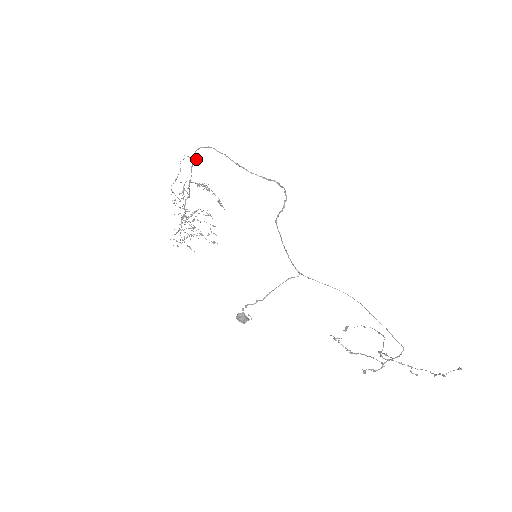
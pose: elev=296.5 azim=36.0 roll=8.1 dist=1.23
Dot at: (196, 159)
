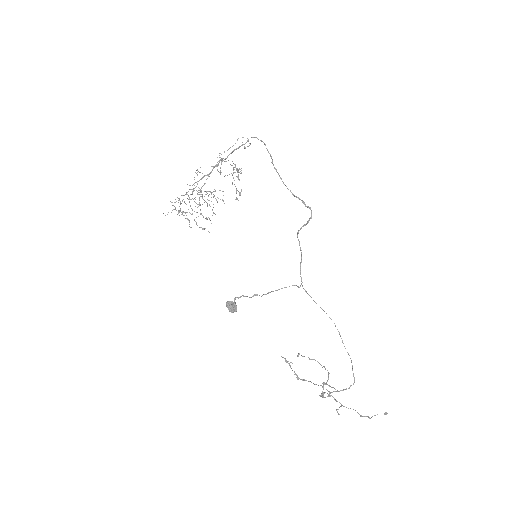
Dot at: (250, 144)
